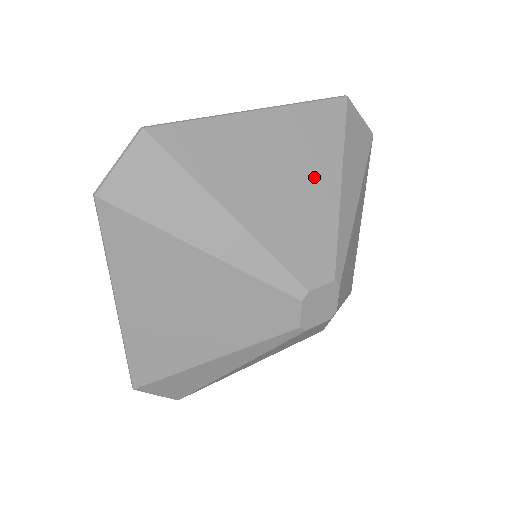
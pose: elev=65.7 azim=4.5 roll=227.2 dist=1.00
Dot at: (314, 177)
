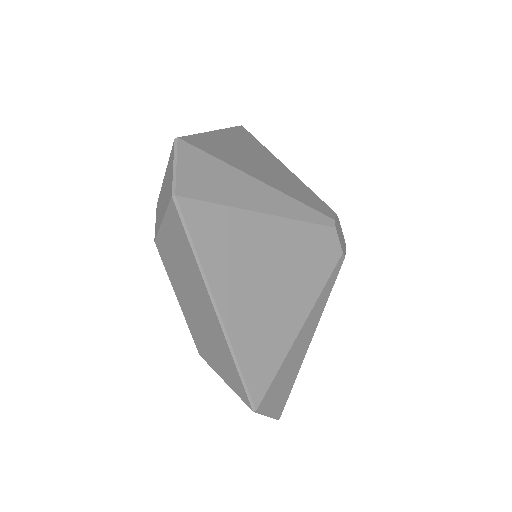
Dot at: (273, 163)
